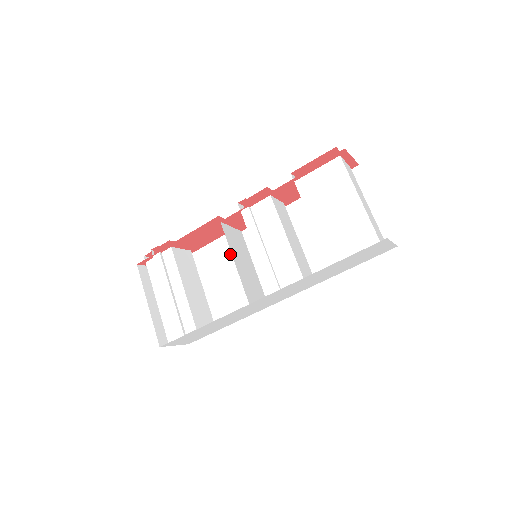
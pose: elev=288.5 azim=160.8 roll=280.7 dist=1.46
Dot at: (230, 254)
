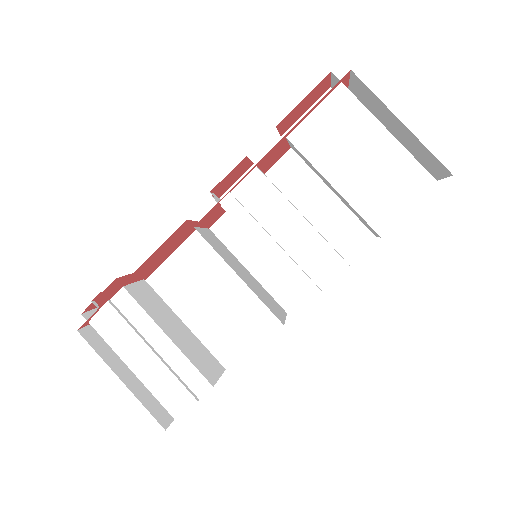
Dot at: (204, 264)
